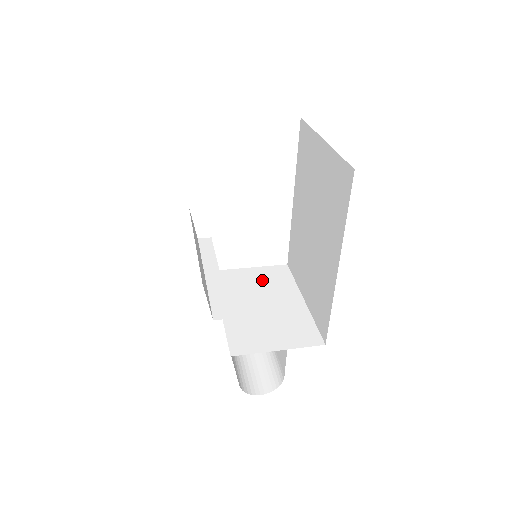
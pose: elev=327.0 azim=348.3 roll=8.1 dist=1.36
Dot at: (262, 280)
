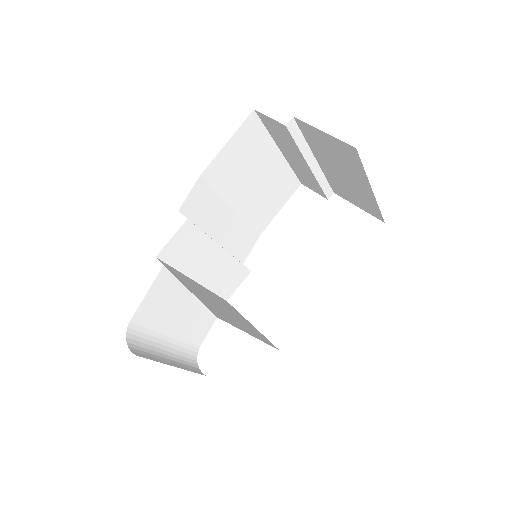
Dot at: (246, 323)
